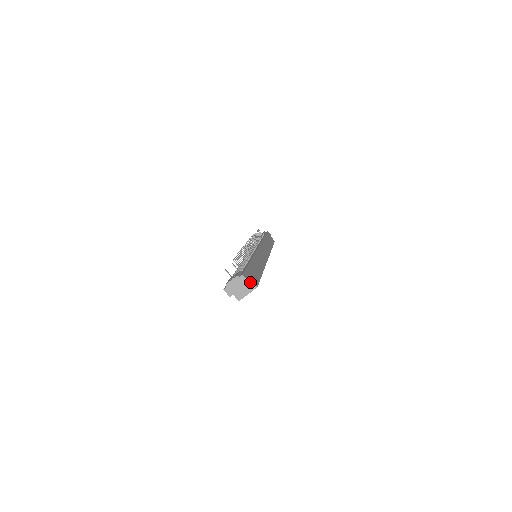
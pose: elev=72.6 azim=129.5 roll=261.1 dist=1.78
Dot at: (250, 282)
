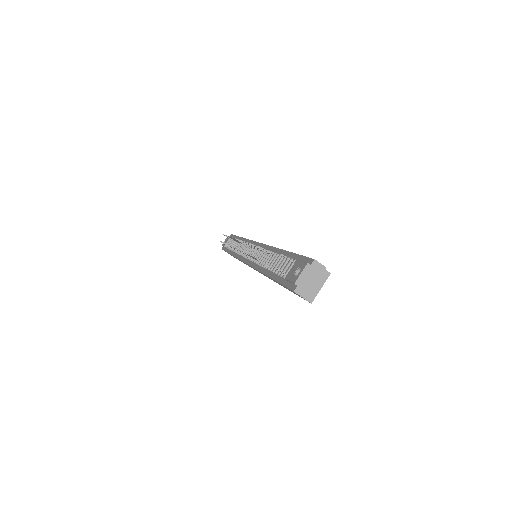
Dot at: occluded
